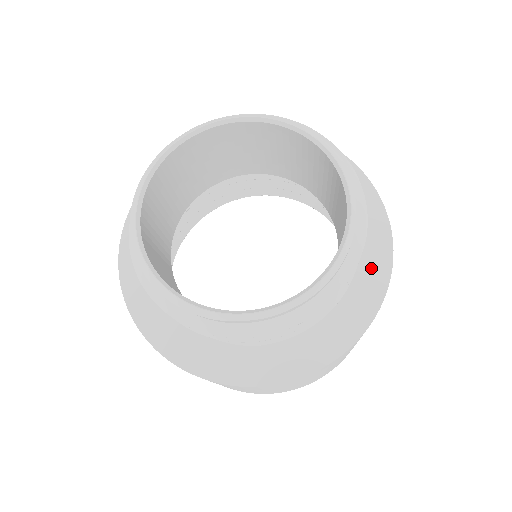
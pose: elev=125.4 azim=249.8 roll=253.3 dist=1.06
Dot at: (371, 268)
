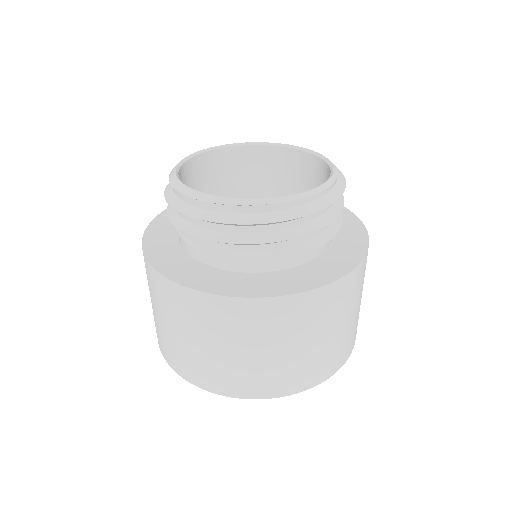
Dot at: (352, 233)
